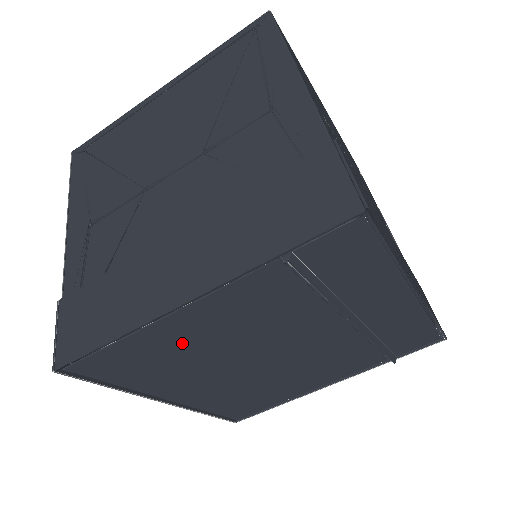
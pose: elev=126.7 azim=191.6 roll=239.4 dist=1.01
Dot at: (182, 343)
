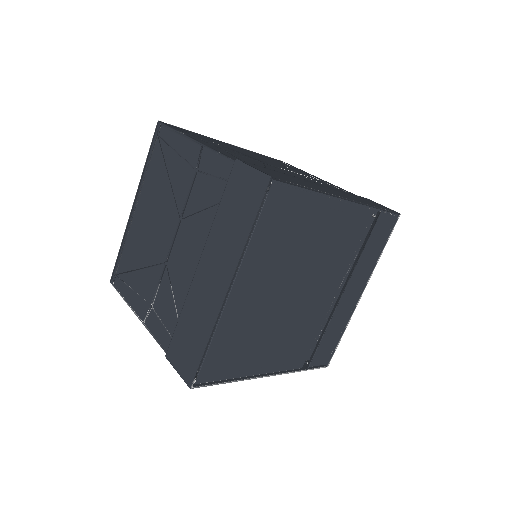
Dot at: (309, 229)
